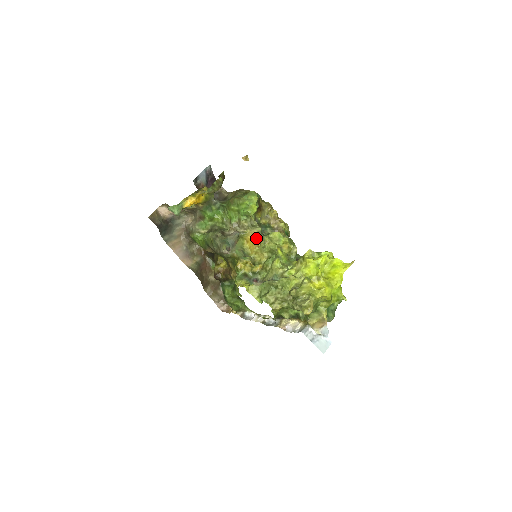
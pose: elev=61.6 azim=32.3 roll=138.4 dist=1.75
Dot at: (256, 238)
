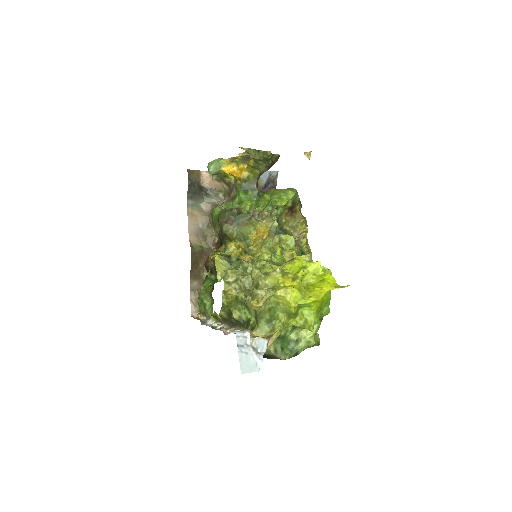
Dot at: occluded
